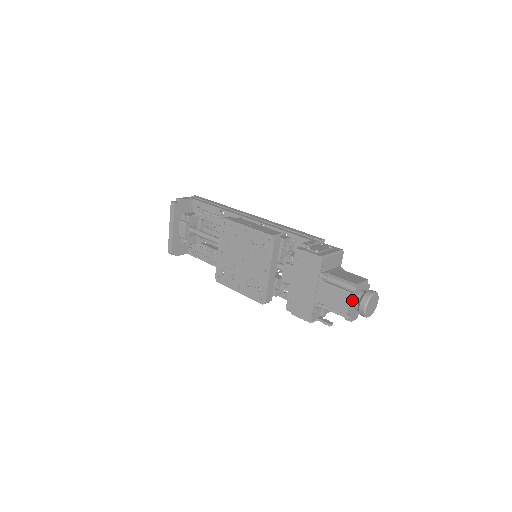
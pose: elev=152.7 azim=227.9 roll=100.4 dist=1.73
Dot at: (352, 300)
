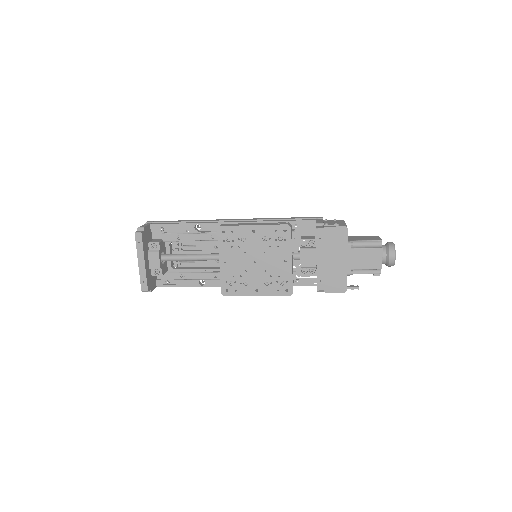
Dot at: (381, 255)
